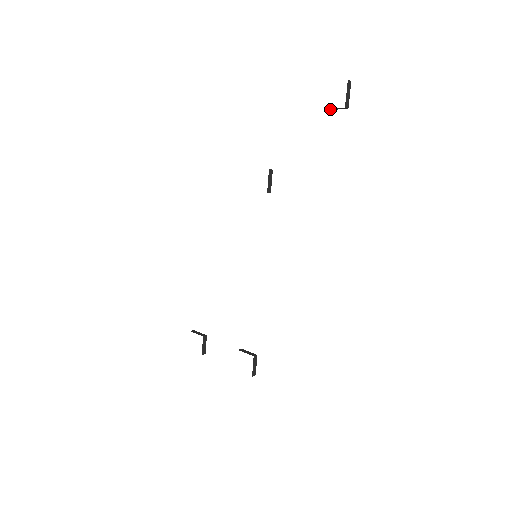
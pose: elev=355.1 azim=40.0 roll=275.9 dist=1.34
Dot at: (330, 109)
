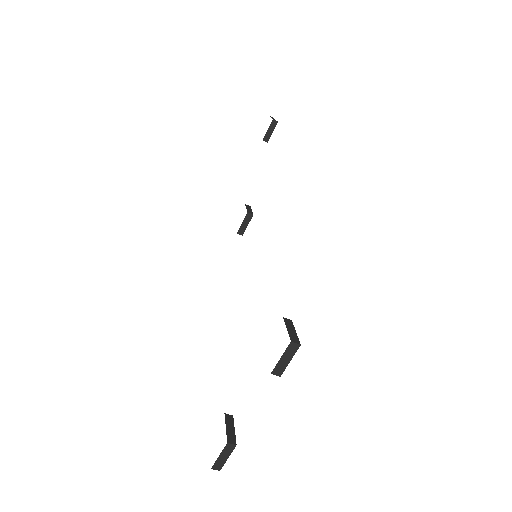
Dot at: (268, 137)
